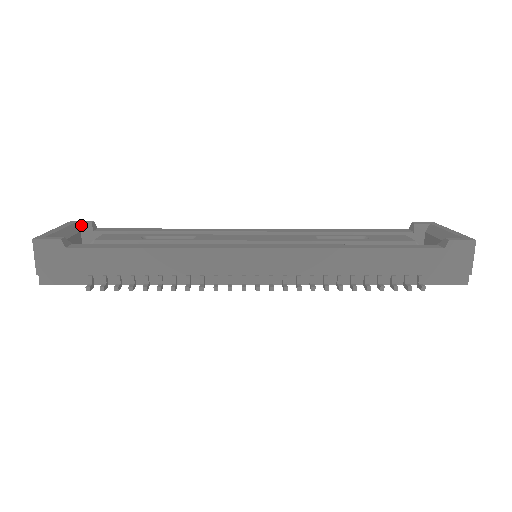
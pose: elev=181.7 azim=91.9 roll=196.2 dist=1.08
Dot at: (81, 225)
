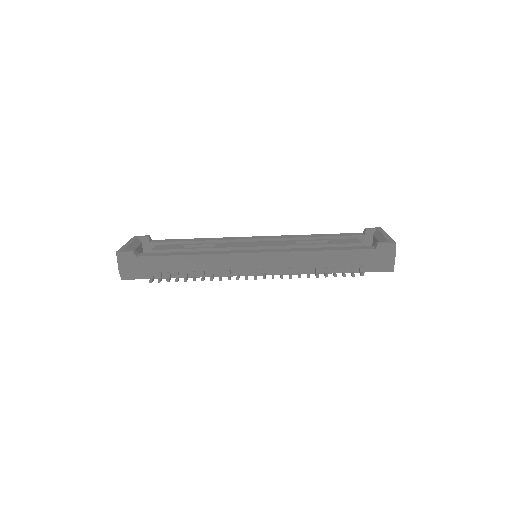
Dot at: (142, 239)
